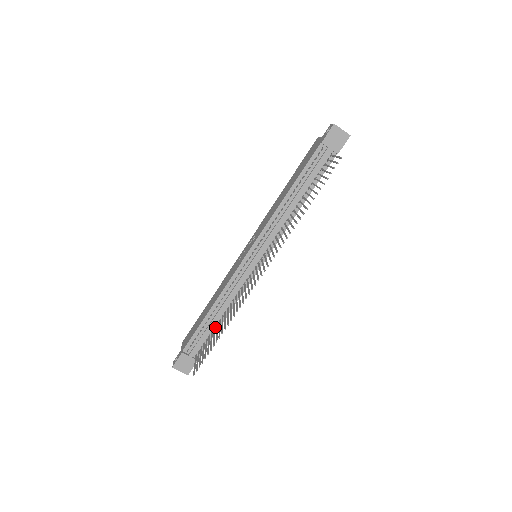
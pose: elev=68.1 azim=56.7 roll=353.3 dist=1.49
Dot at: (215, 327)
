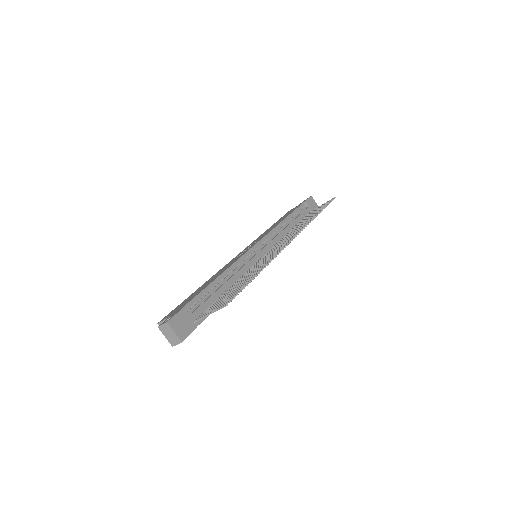
Dot at: occluded
